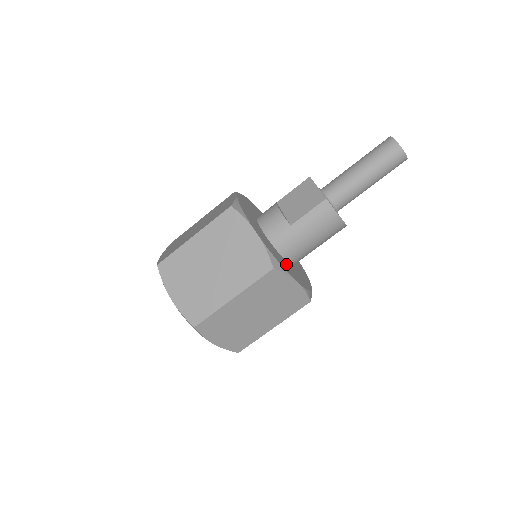
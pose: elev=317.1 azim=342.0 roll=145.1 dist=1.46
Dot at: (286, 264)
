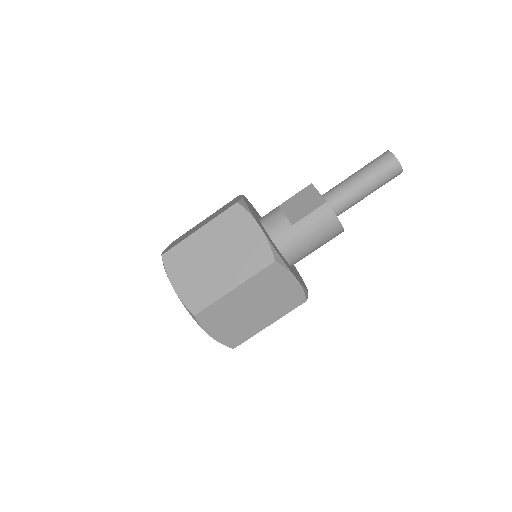
Dot at: (286, 262)
